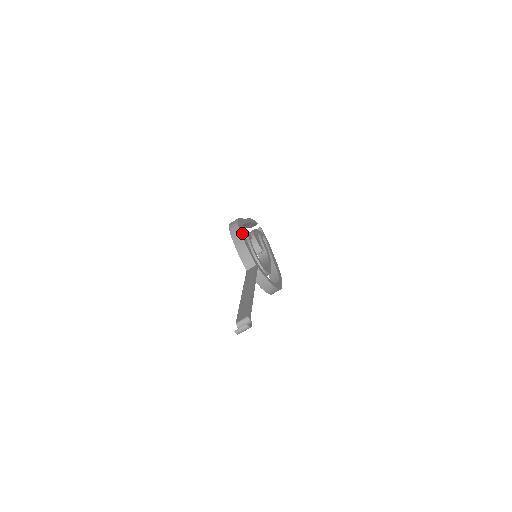
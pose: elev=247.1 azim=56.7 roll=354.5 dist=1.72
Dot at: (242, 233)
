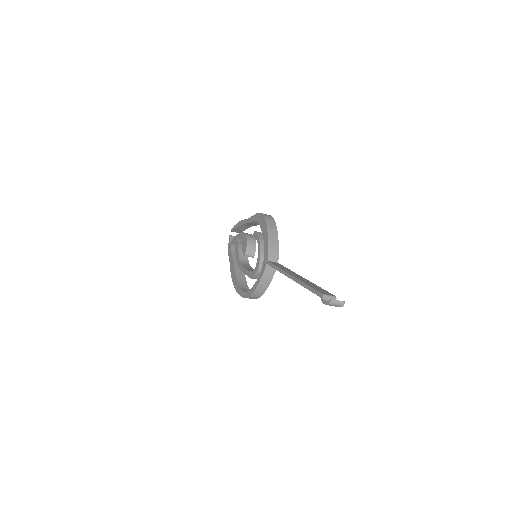
Dot at: occluded
